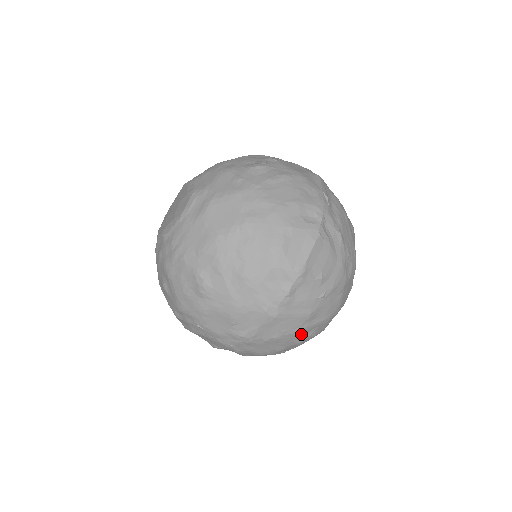
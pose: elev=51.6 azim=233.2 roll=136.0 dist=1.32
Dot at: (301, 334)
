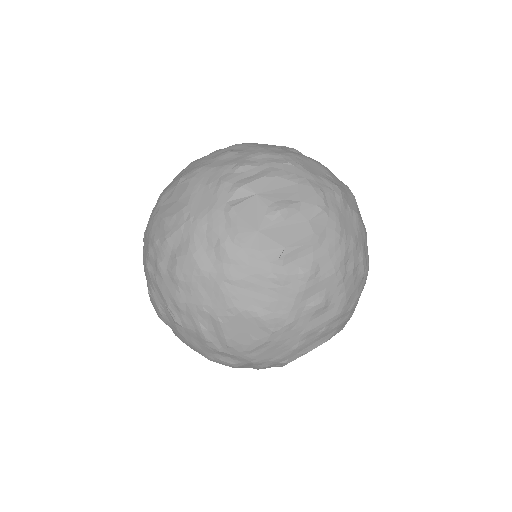
Dot at: (364, 243)
